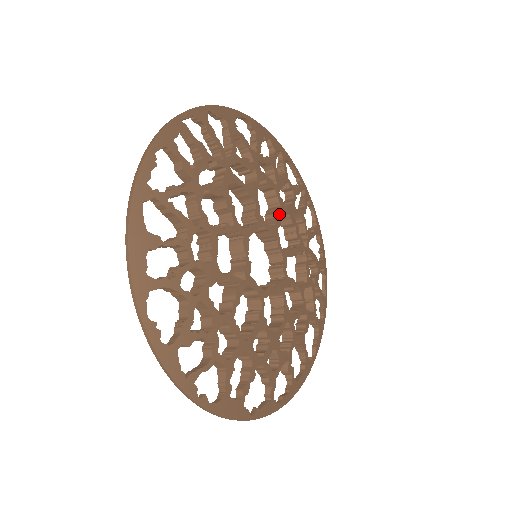
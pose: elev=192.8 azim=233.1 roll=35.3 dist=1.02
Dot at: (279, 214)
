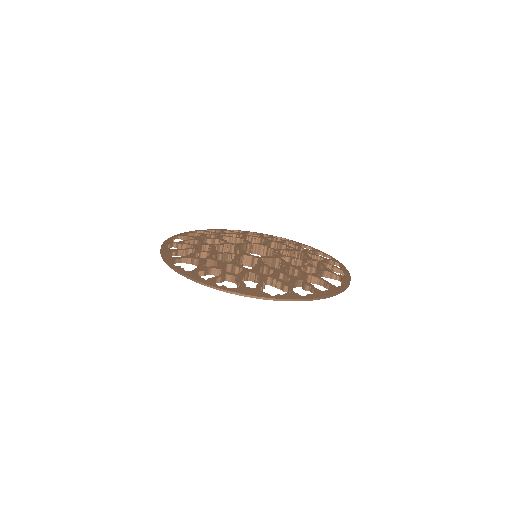
Dot at: (267, 242)
